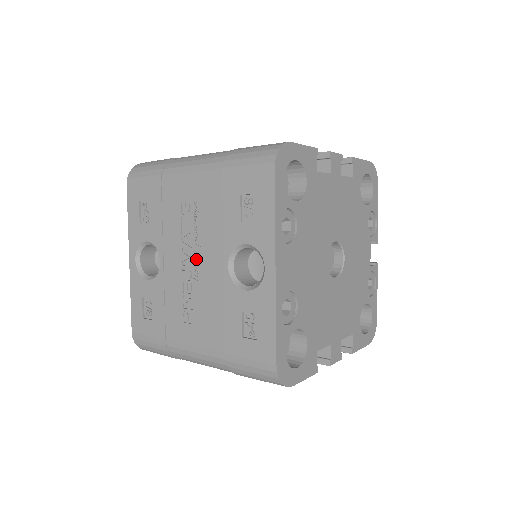
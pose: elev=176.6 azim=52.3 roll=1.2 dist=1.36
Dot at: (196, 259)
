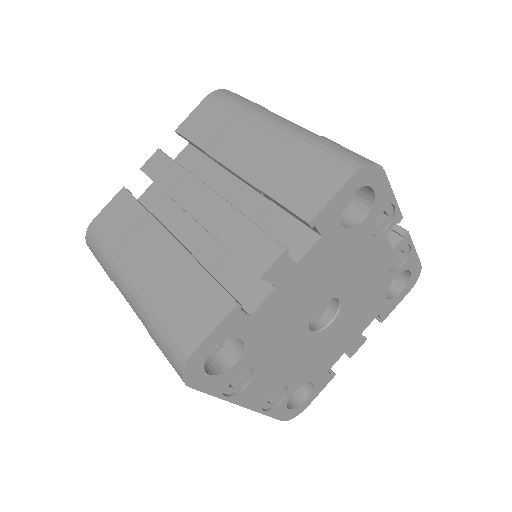
Dot at: occluded
